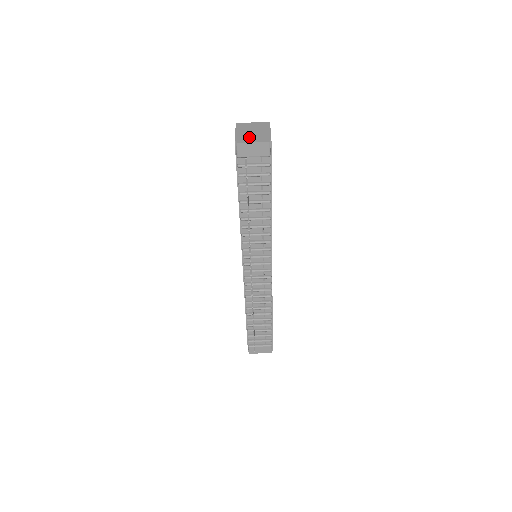
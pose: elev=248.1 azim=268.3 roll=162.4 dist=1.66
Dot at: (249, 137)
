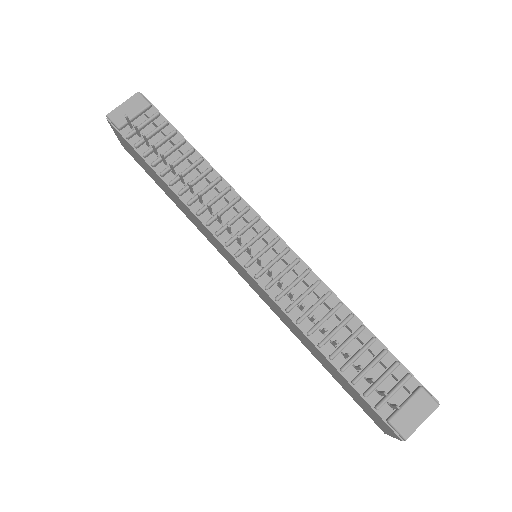
Dot at: occluded
